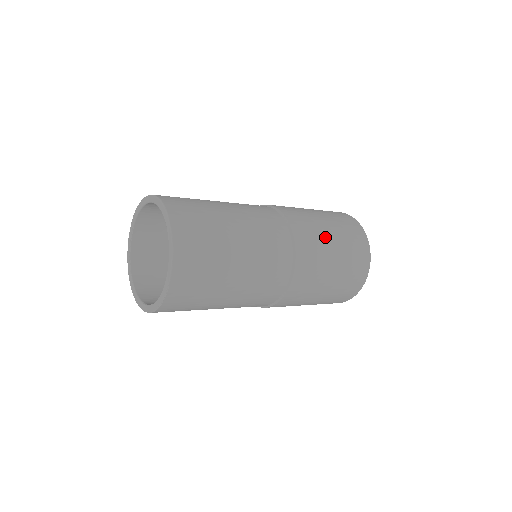
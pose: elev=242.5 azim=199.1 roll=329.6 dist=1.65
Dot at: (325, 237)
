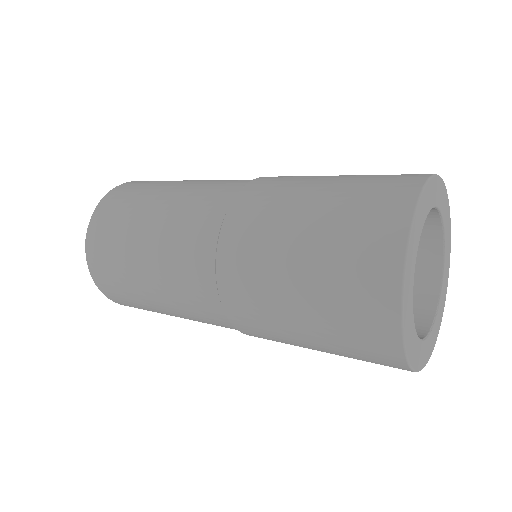
Dot at: occluded
